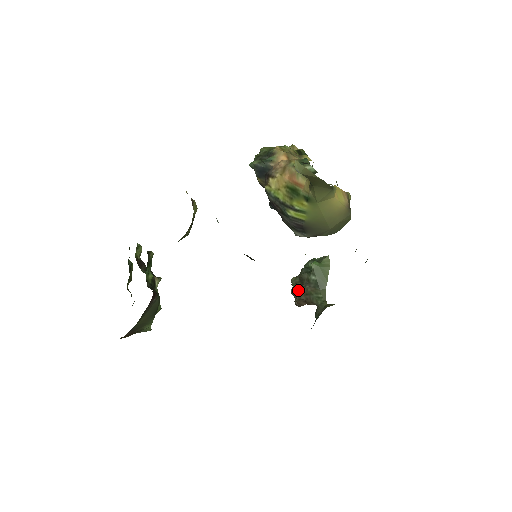
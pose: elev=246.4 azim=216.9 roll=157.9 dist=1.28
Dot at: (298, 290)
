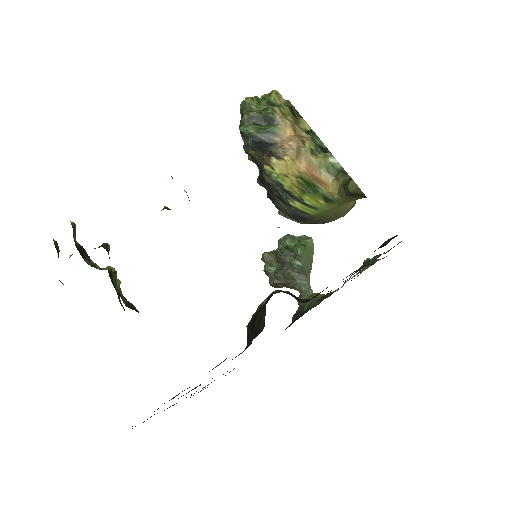
Dot at: (275, 271)
